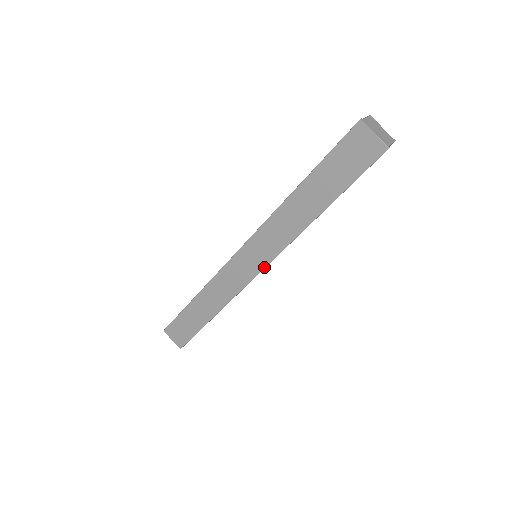
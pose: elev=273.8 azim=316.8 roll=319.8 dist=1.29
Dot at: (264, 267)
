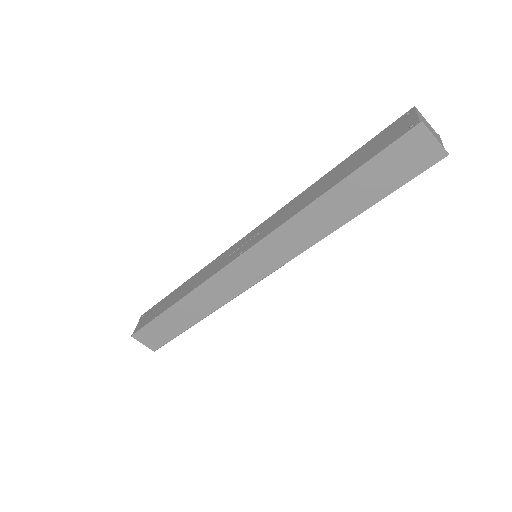
Dot at: (272, 271)
